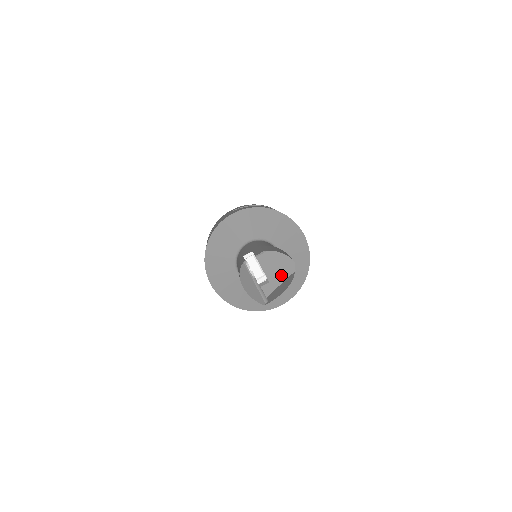
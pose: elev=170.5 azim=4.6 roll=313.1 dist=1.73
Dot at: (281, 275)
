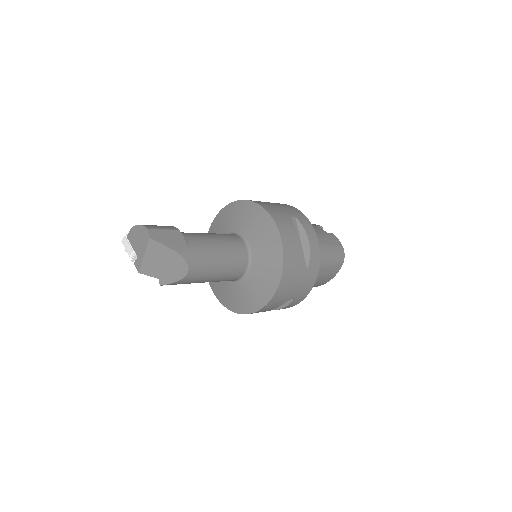
Dot at: (143, 246)
